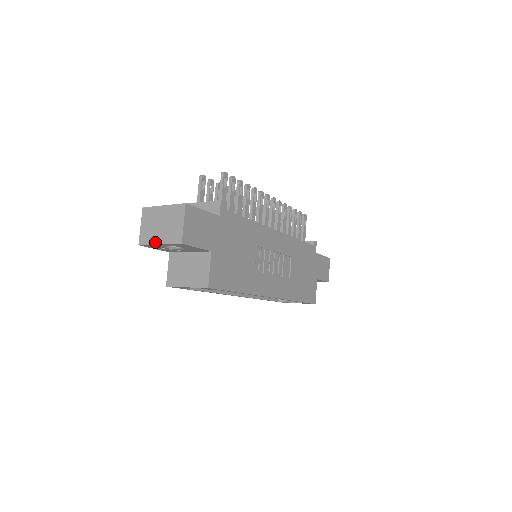
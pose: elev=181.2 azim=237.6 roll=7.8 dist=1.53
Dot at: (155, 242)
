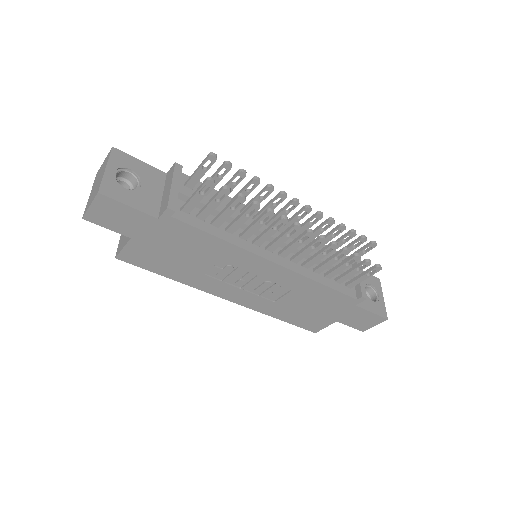
Dot at: (92, 189)
